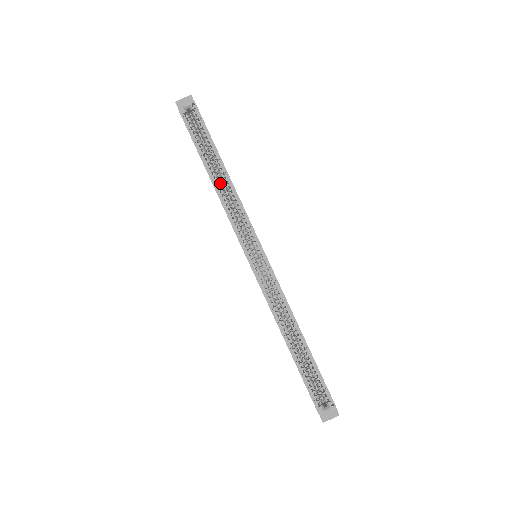
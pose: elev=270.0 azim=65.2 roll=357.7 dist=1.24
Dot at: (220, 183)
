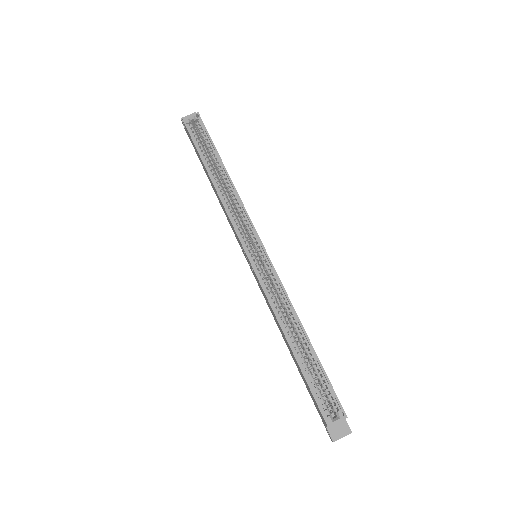
Dot at: (220, 184)
